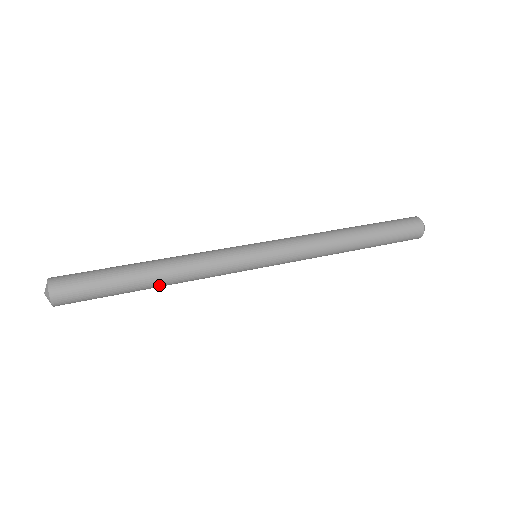
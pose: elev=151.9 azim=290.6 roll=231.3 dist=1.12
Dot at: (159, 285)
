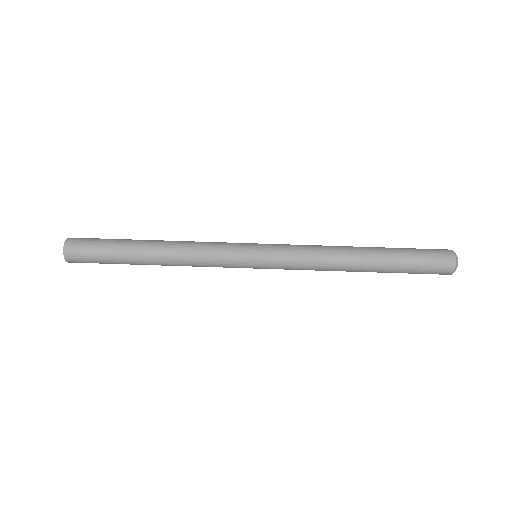
Dot at: occluded
